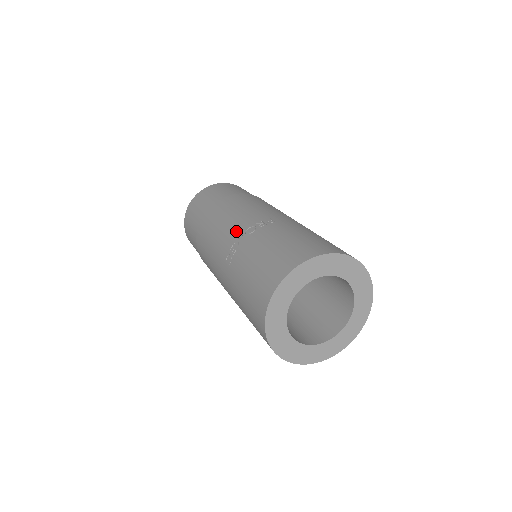
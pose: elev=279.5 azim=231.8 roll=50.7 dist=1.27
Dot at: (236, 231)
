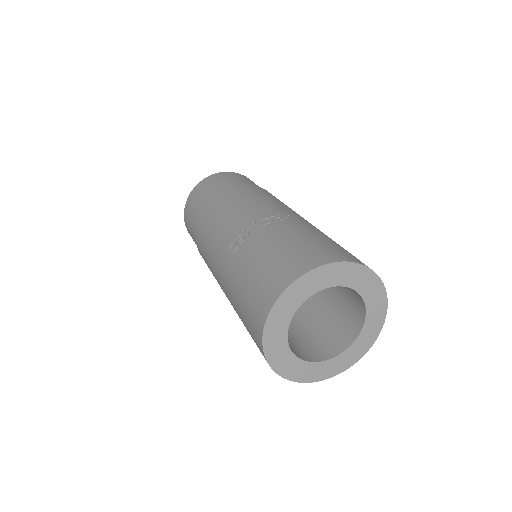
Dot at: (248, 219)
